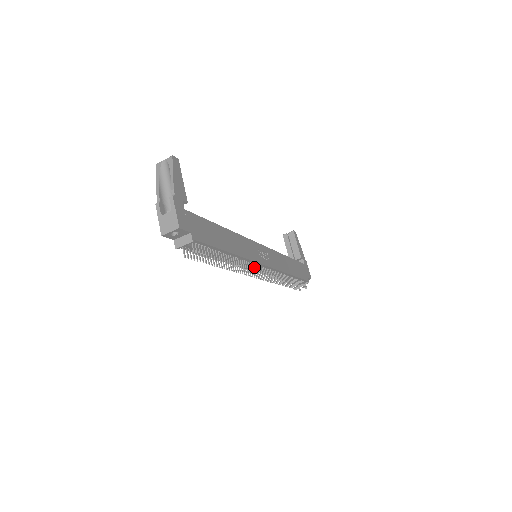
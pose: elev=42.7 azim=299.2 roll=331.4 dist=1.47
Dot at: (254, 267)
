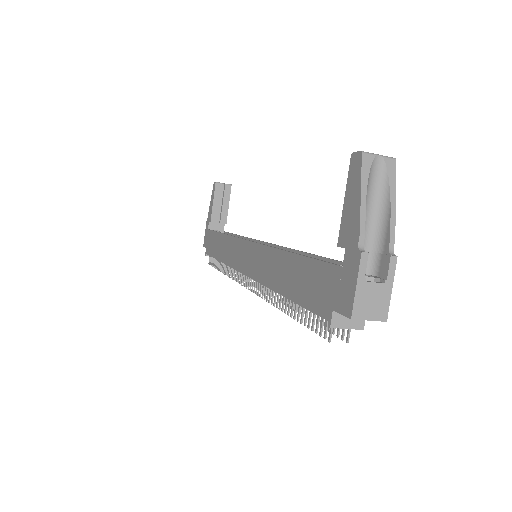
Dot at: occluded
